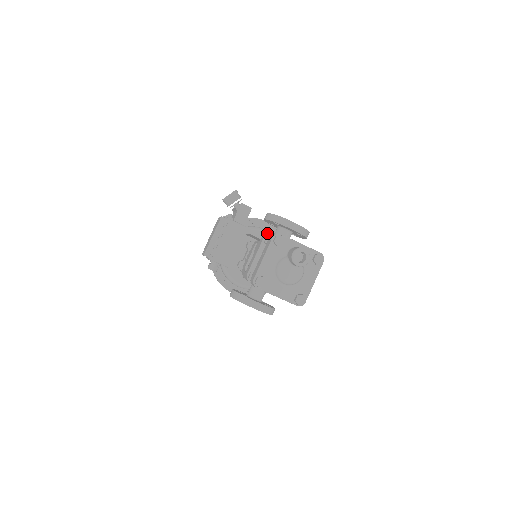
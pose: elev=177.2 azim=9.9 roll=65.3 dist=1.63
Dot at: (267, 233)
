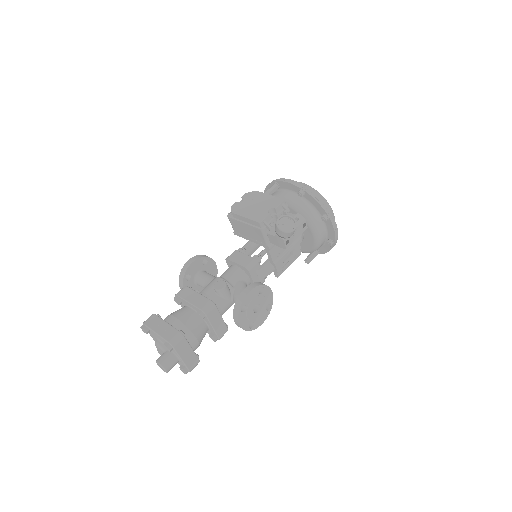
Dot at: (316, 239)
